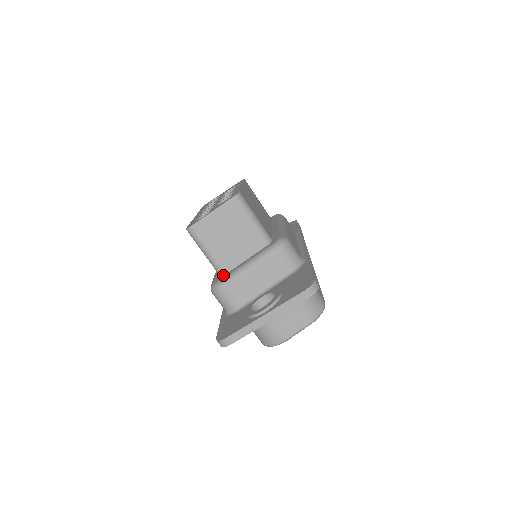
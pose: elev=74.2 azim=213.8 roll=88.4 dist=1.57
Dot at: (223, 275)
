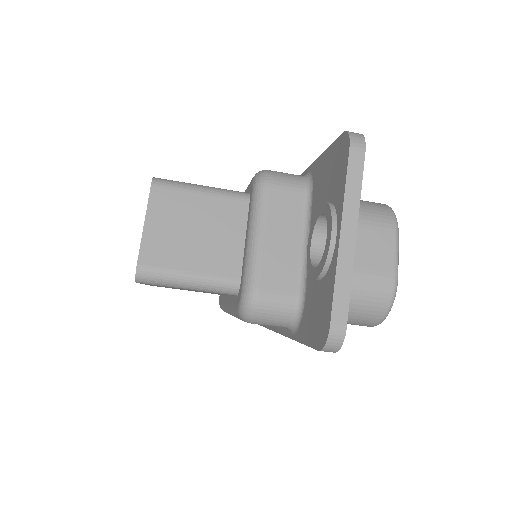
Dot at: (239, 287)
